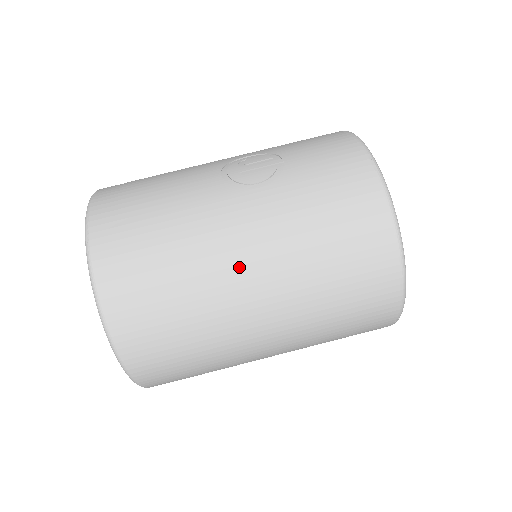
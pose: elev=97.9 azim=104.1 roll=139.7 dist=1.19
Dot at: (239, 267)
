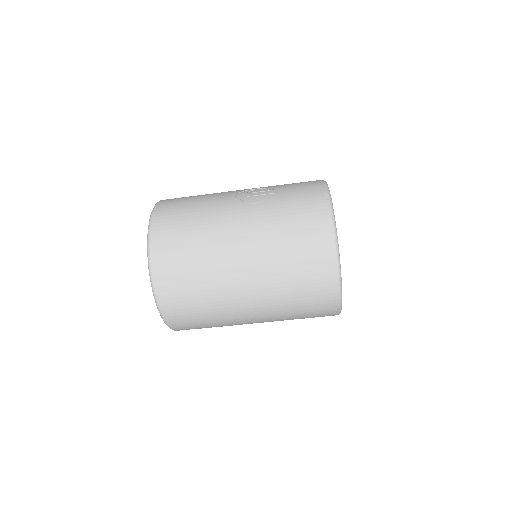
Dot at: (234, 250)
